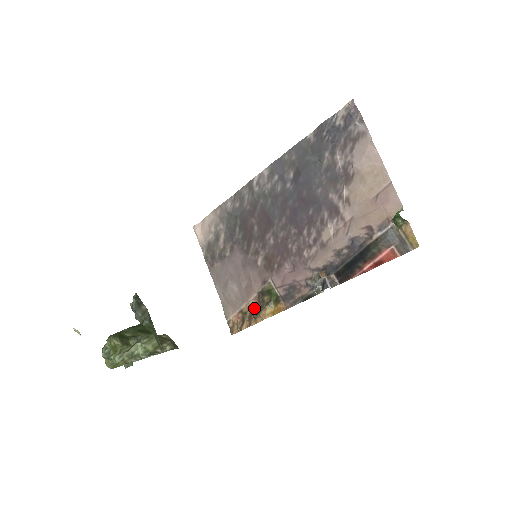
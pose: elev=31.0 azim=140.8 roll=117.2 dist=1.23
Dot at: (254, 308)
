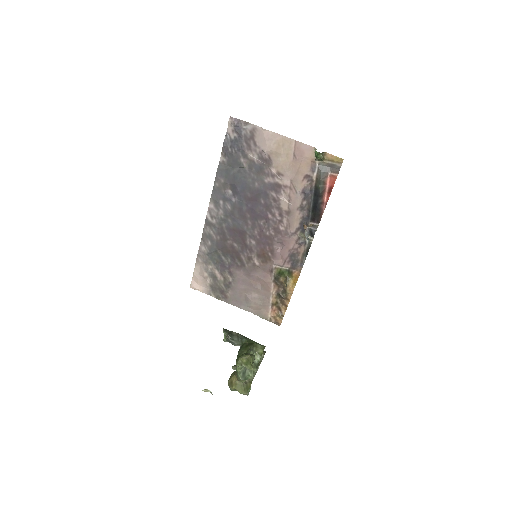
Dot at: (279, 293)
